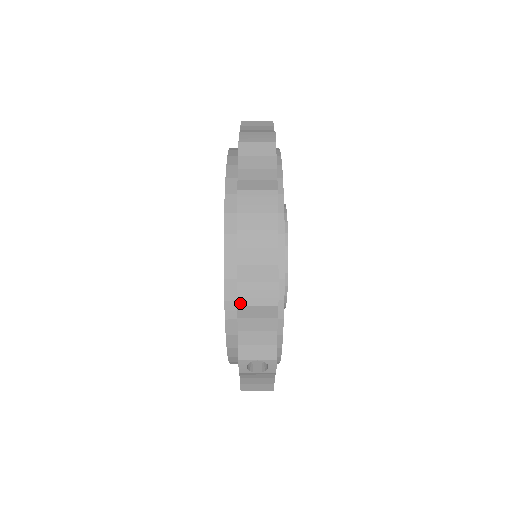
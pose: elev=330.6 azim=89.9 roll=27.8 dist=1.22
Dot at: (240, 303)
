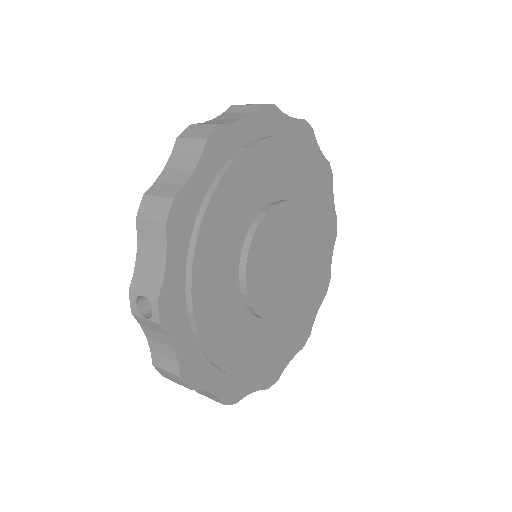
Dot at: (139, 216)
